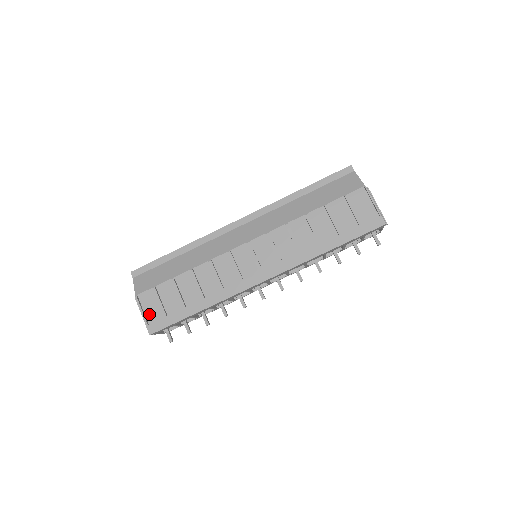
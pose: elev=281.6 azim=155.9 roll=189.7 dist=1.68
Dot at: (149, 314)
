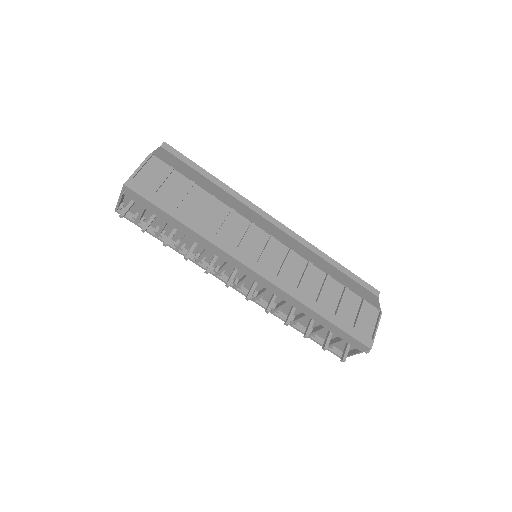
Dot at: (143, 175)
